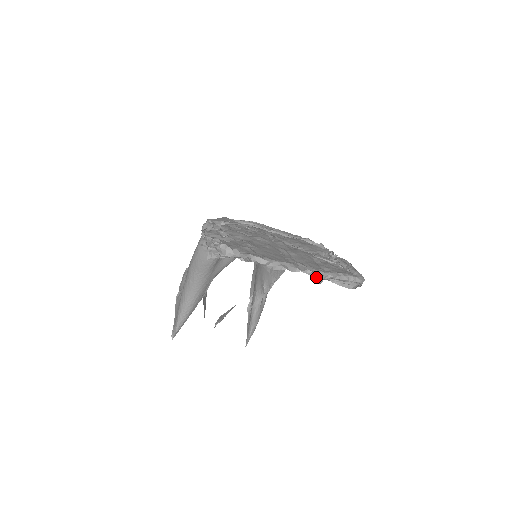
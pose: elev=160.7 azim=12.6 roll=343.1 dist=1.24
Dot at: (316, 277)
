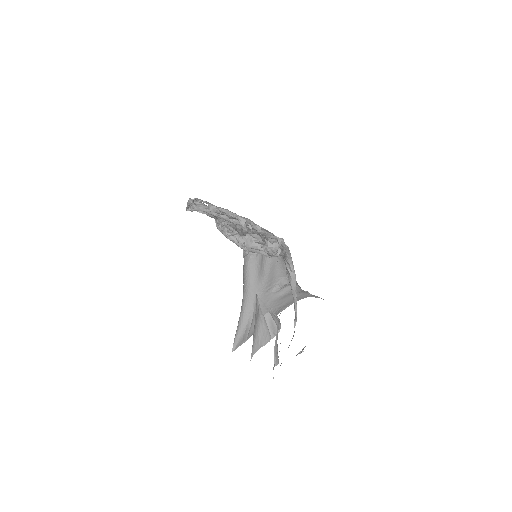
Dot at: (217, 213)
